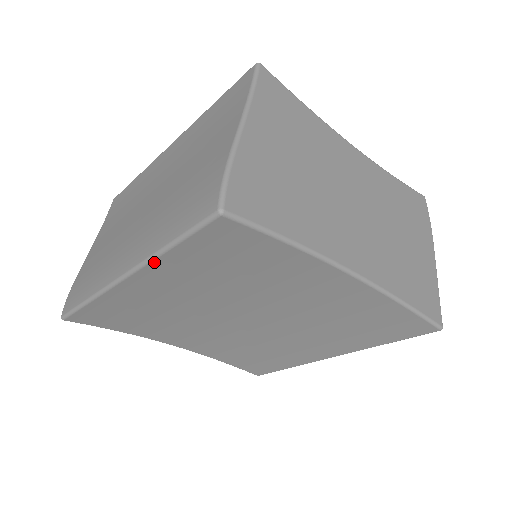
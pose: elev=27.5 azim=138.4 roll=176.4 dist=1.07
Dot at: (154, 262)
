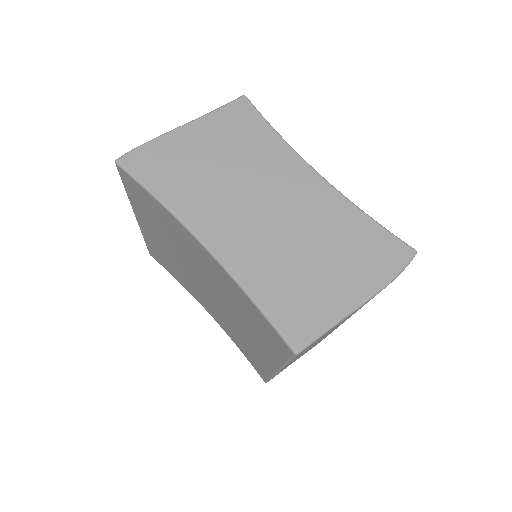
Dot at: (131, 203)
